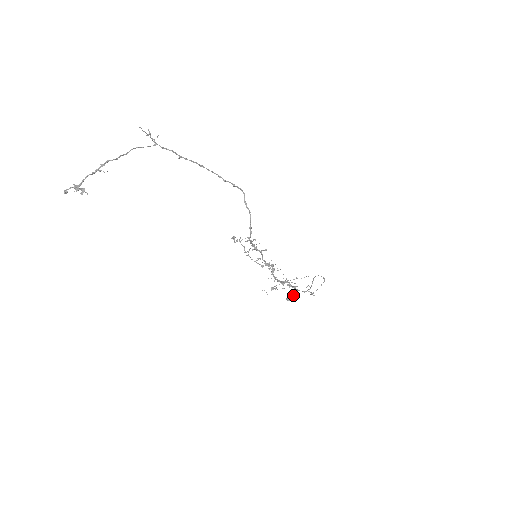
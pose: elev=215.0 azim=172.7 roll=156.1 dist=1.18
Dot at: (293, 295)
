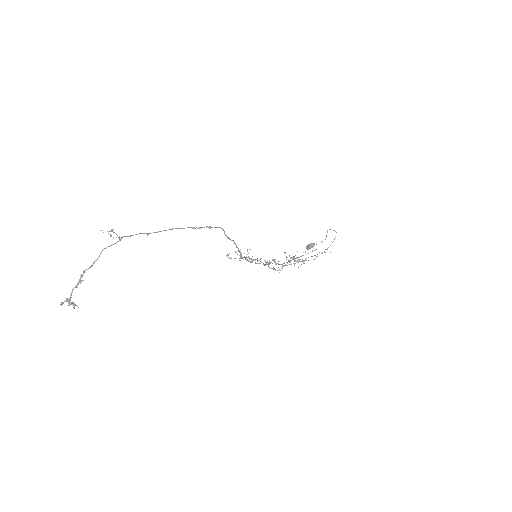
Dot at: (312, 244)
